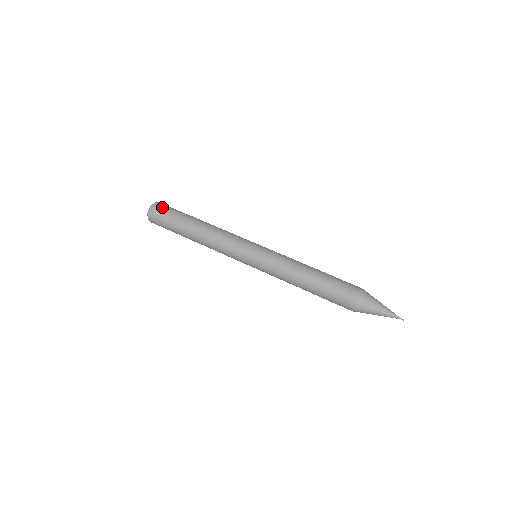
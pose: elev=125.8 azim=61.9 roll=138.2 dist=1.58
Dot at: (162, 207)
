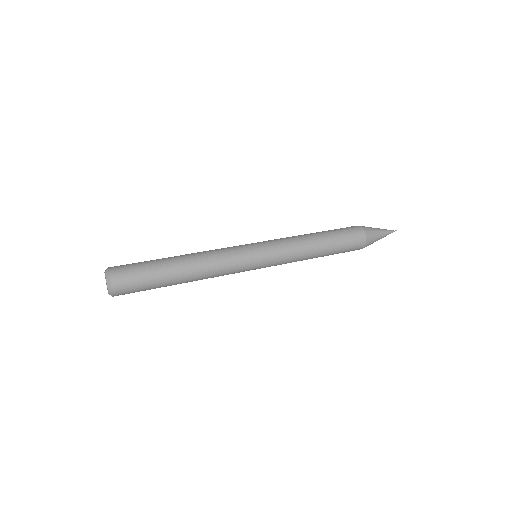
Dot at: (123, 272)
